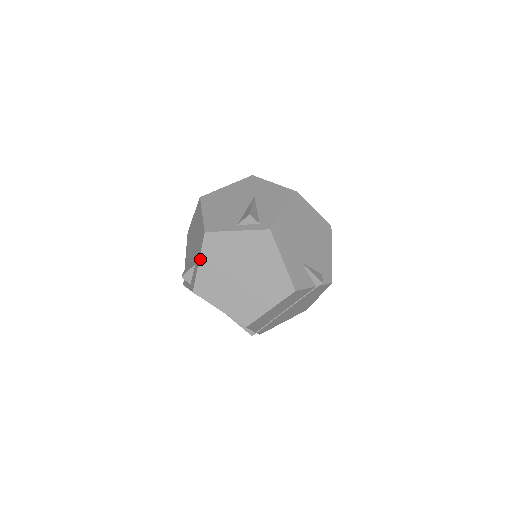
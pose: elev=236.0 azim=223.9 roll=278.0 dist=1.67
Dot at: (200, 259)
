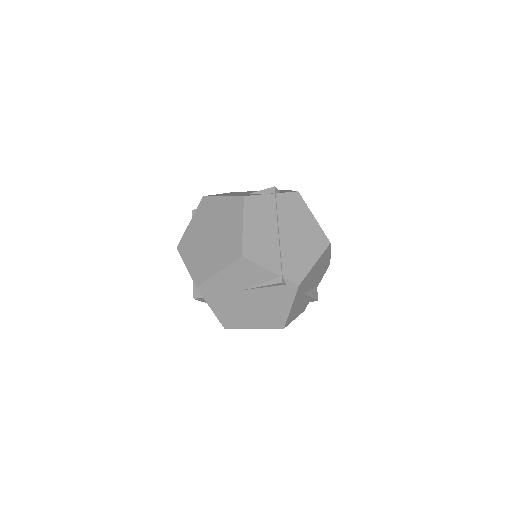
Dot at: (185, 264)
